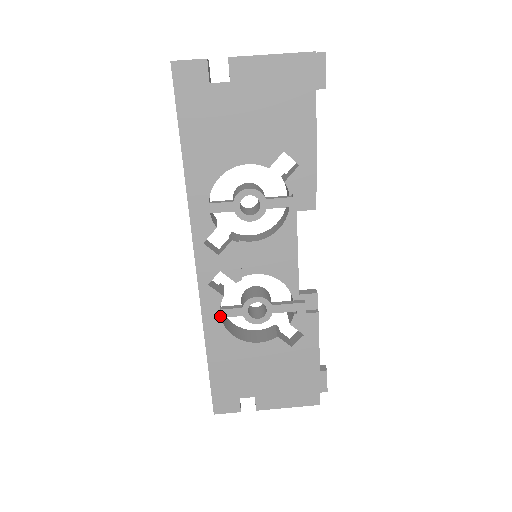
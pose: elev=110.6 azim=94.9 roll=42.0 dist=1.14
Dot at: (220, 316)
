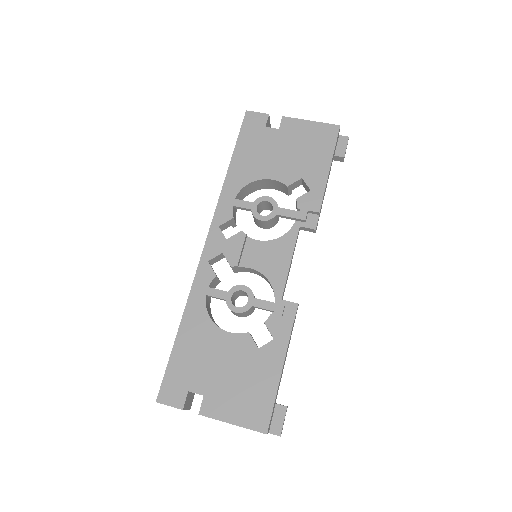
Dot at: (206, 293)
